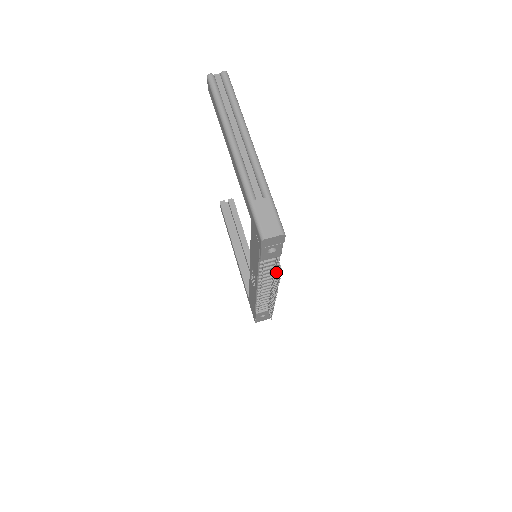
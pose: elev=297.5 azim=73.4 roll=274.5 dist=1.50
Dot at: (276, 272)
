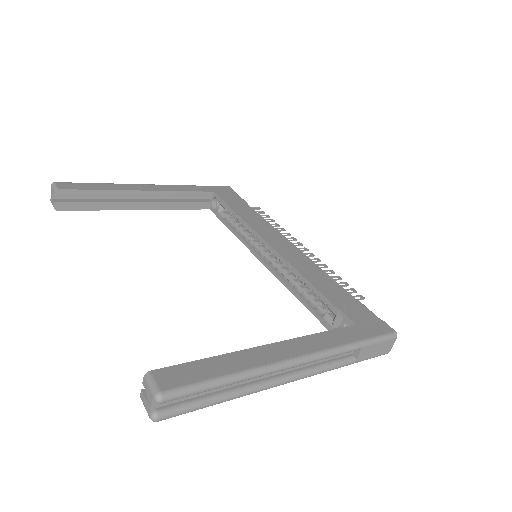
Dot at: occluded
